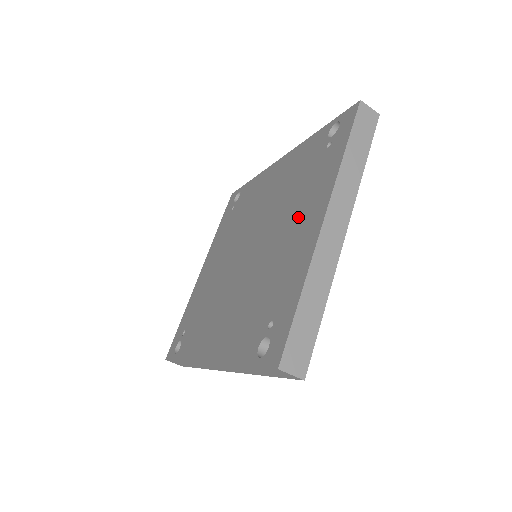
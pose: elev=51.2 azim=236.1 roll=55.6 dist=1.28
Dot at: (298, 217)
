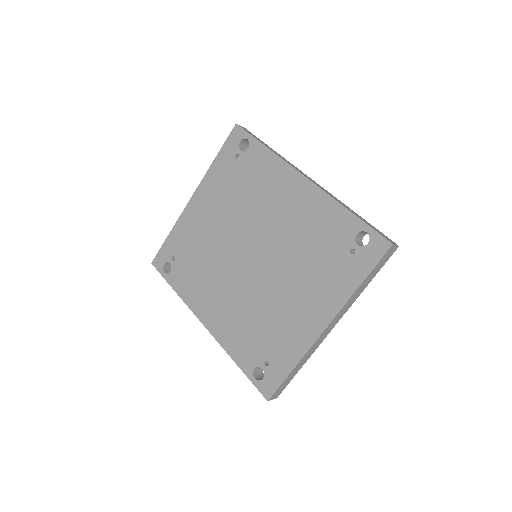
Dot at: (306, 294)
